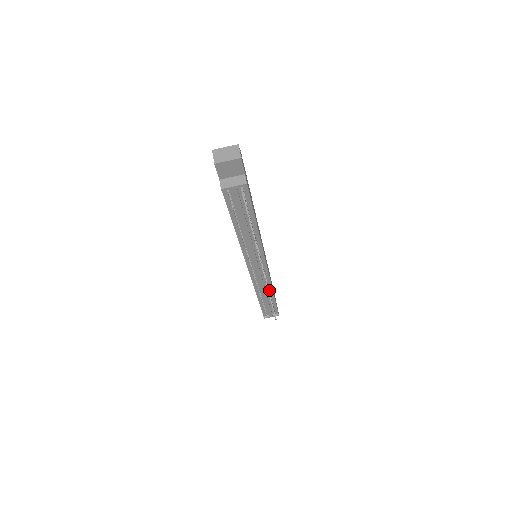
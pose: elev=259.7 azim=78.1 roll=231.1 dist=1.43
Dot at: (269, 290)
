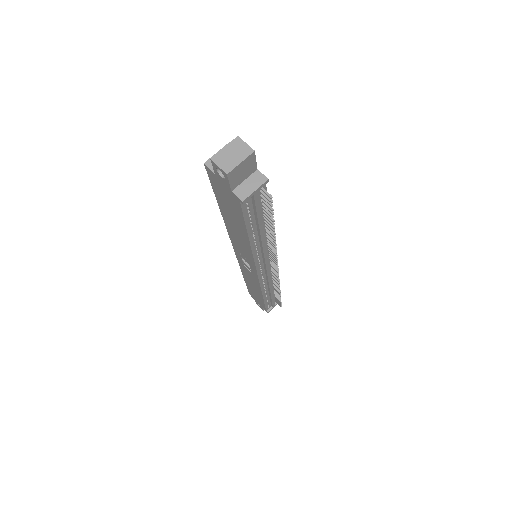
Dot at: (273, 283)
